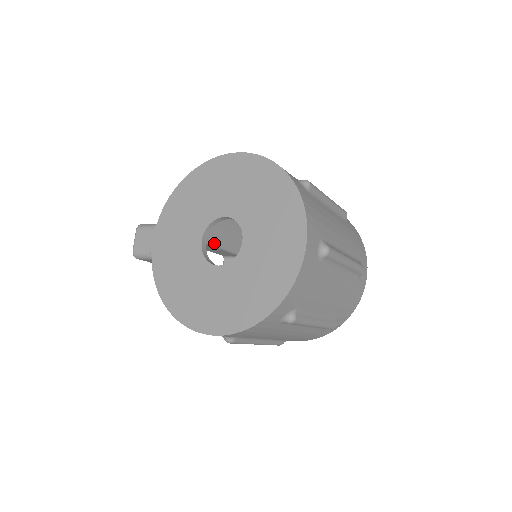
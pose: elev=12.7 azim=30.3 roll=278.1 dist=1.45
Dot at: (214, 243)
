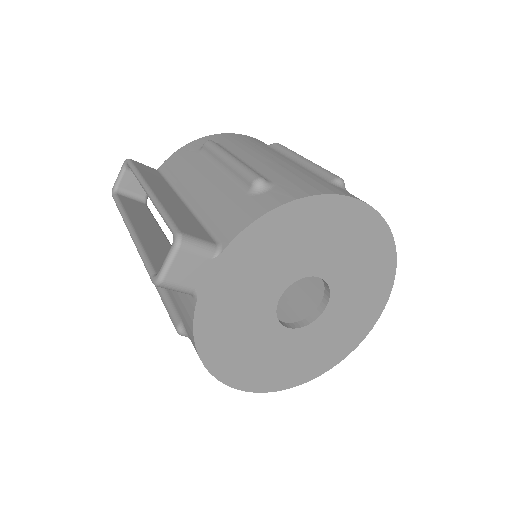
Dot at: occluded
